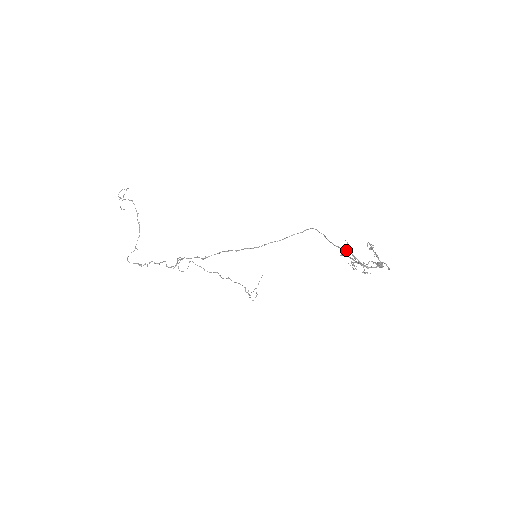
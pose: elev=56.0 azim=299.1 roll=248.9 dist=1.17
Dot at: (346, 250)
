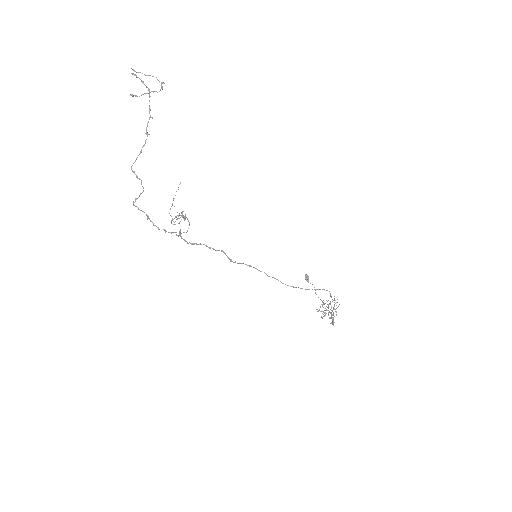
Dot at: (327, 304)
